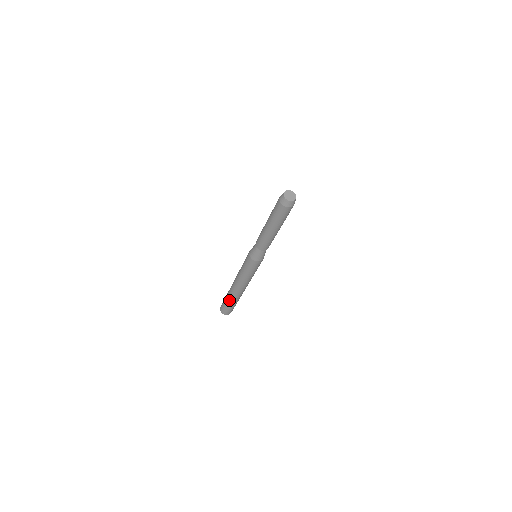
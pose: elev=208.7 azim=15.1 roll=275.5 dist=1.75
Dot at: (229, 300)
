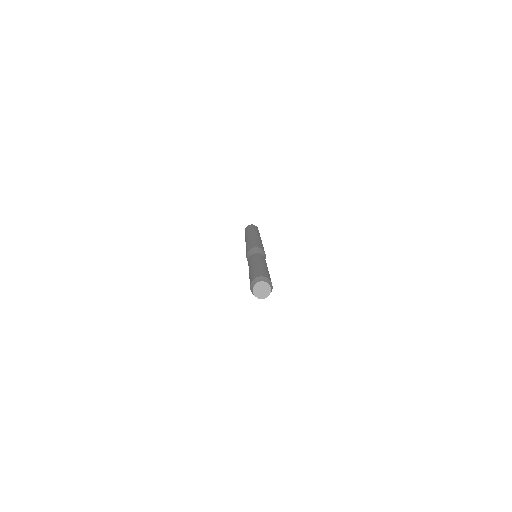
Dot at: occluded
